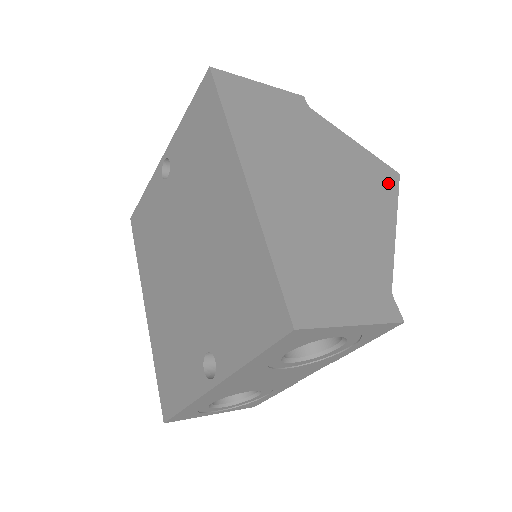
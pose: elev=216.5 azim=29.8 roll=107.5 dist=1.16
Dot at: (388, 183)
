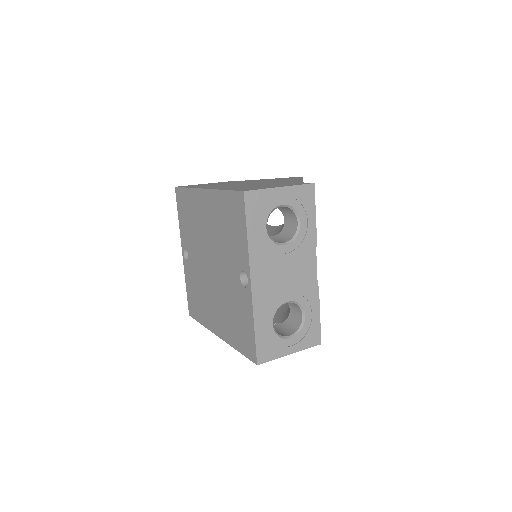
Dot at: occluded
